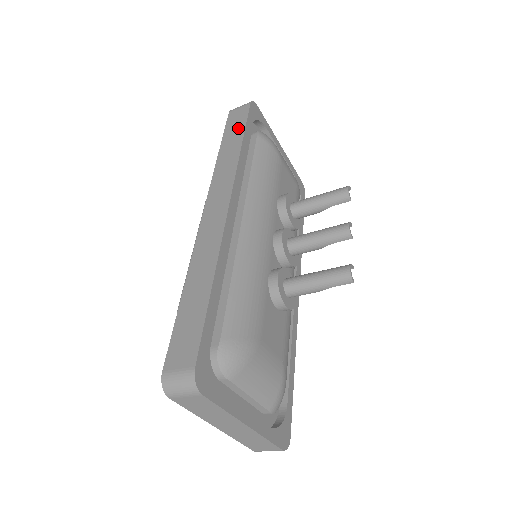
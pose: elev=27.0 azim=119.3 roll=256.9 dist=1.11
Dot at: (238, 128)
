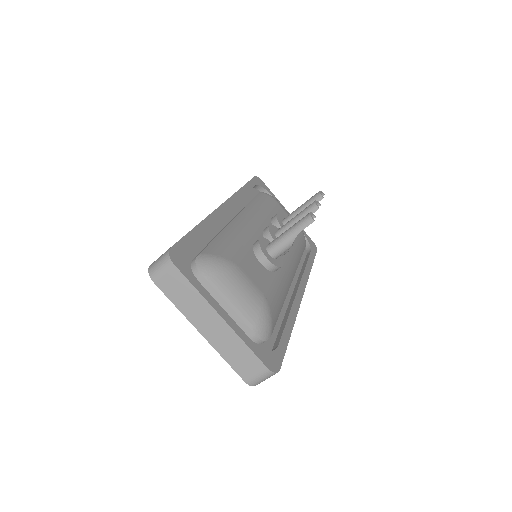
Dot at: occluded
